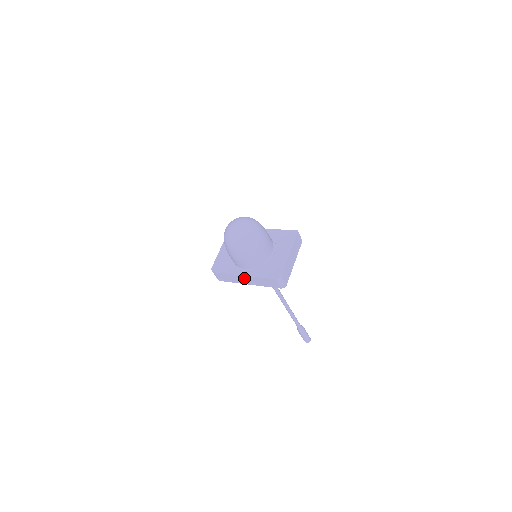
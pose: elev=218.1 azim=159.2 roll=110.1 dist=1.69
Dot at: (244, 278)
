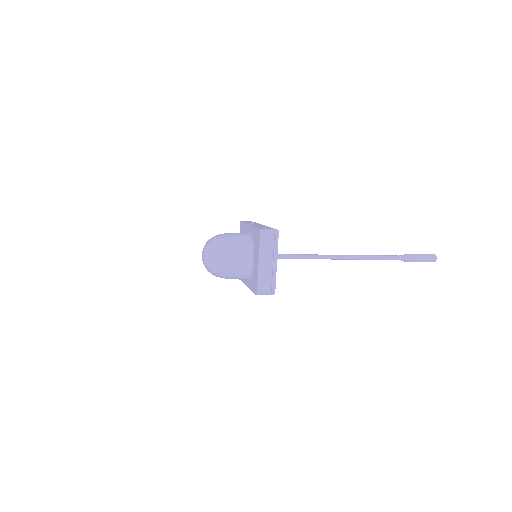
Dot at: occluded
